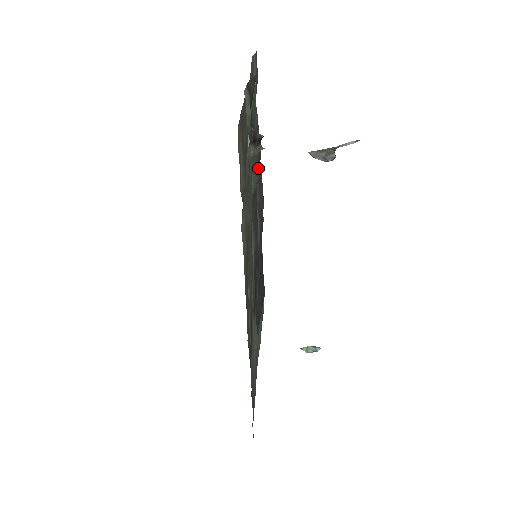
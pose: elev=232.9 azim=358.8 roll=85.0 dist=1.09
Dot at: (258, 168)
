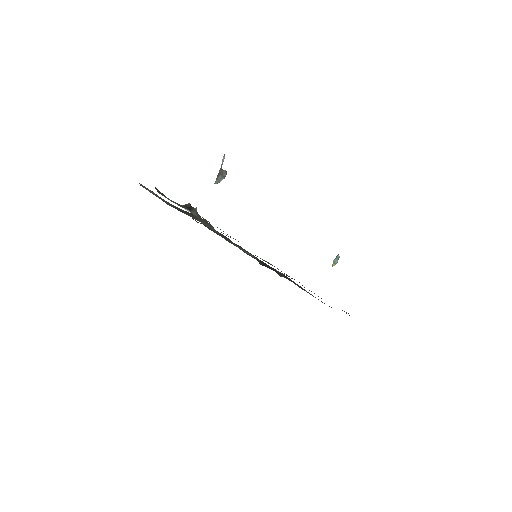
Dot at: (205, 221)
